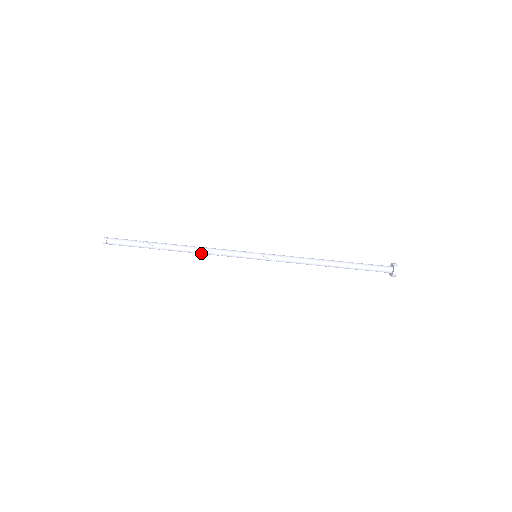
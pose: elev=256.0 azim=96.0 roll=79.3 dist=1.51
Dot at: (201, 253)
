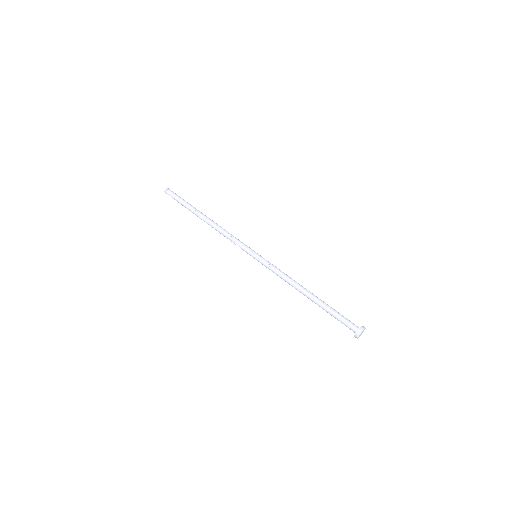
Dot at: (221, 229)
